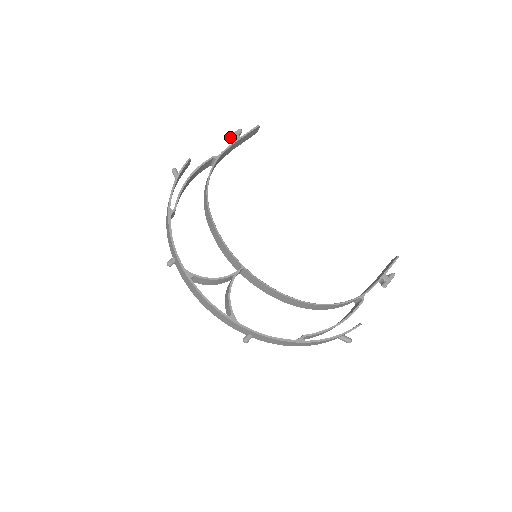
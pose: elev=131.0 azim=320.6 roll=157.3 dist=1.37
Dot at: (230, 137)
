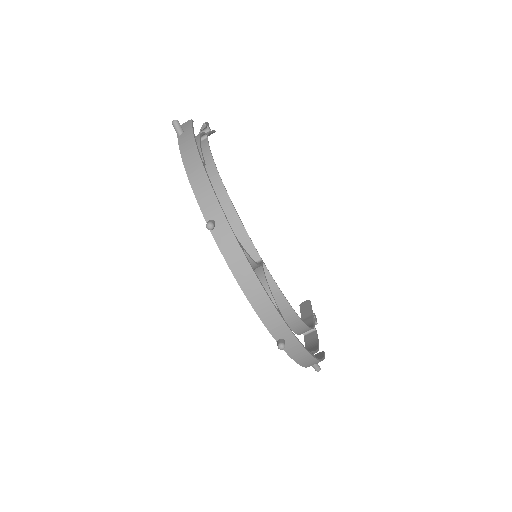
Dot at: (206, 124)
